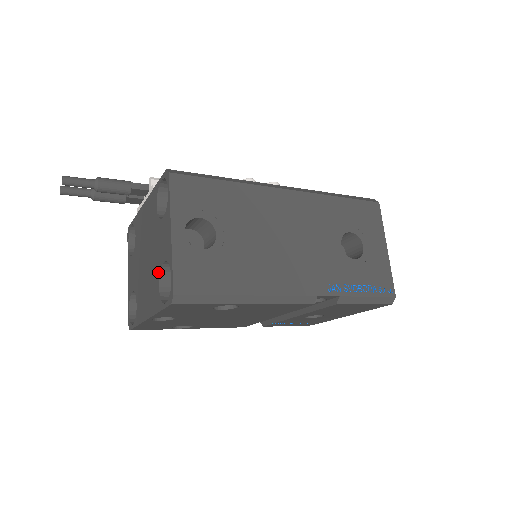
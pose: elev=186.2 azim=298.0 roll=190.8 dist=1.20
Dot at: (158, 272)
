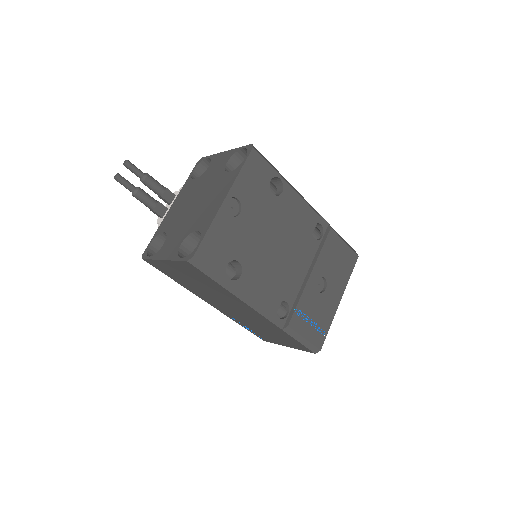
Dot at: (222, 173)
